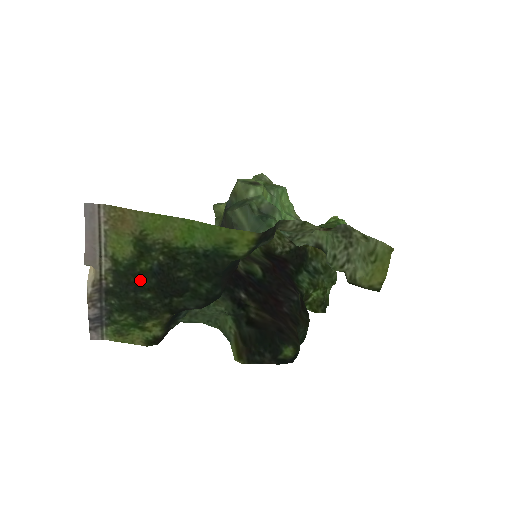
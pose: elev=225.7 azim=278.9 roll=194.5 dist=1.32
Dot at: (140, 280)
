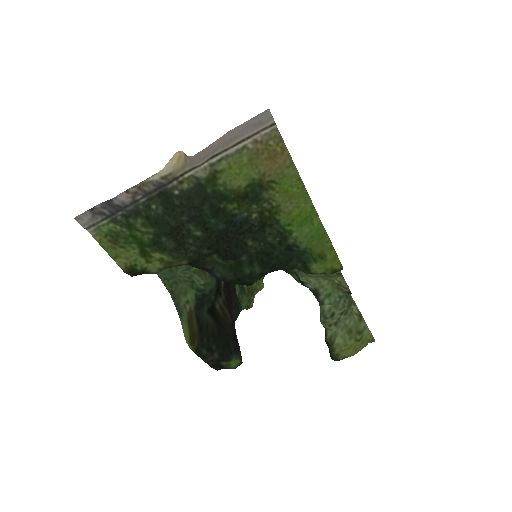
Dot at: (211, 215)
